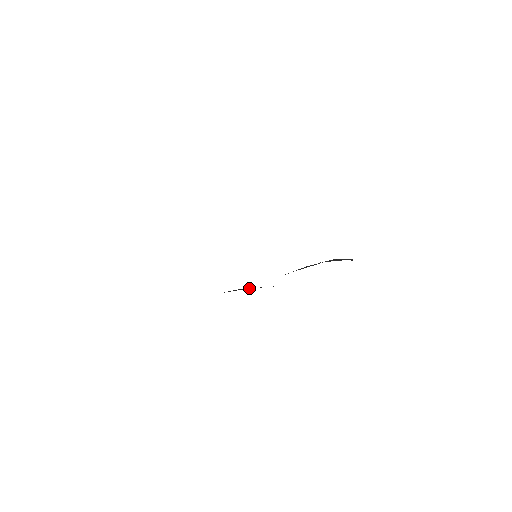
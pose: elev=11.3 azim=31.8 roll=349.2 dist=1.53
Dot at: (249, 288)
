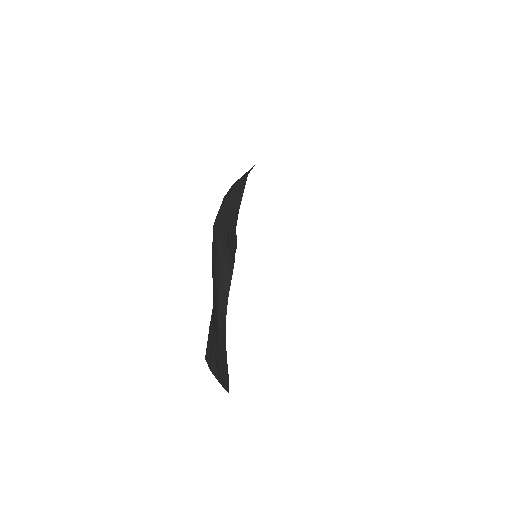
Dot at: occluded
